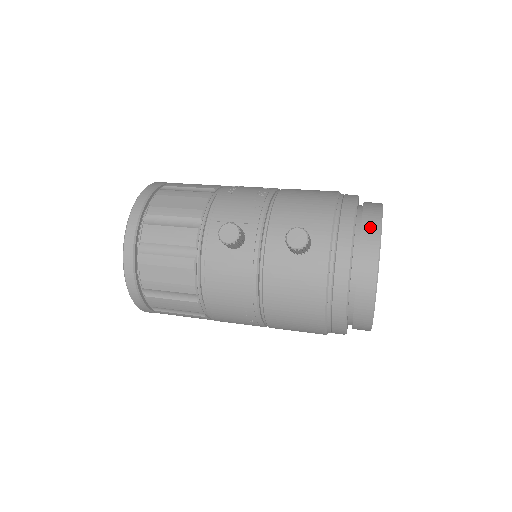
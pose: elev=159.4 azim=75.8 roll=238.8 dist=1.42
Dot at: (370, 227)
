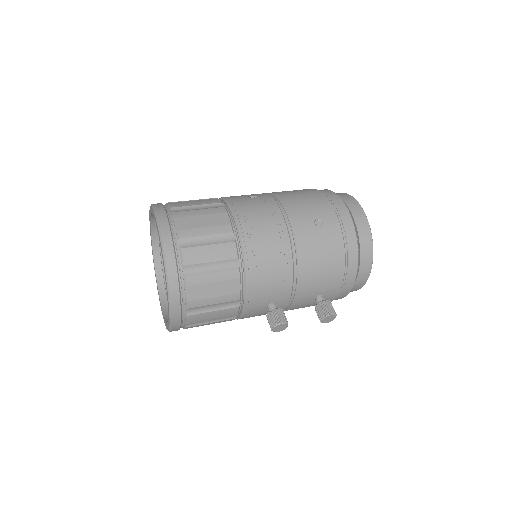
Dot at: (365, 268)
